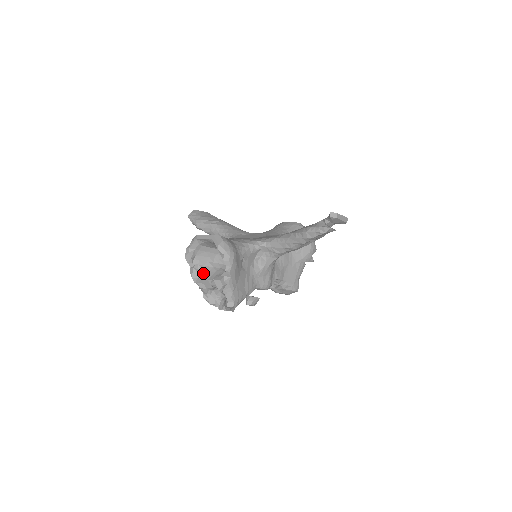
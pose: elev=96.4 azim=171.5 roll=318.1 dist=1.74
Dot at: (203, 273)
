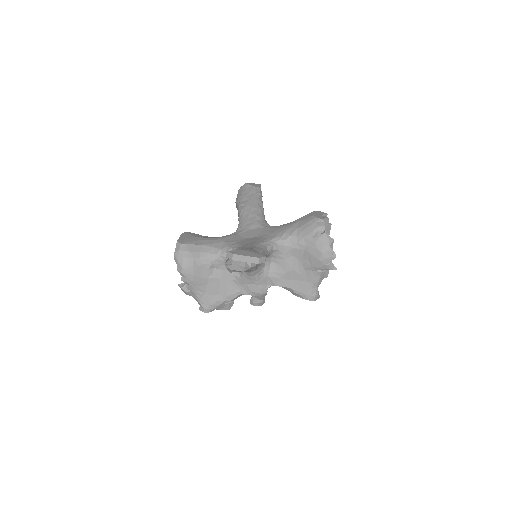
Dot at: occluded
